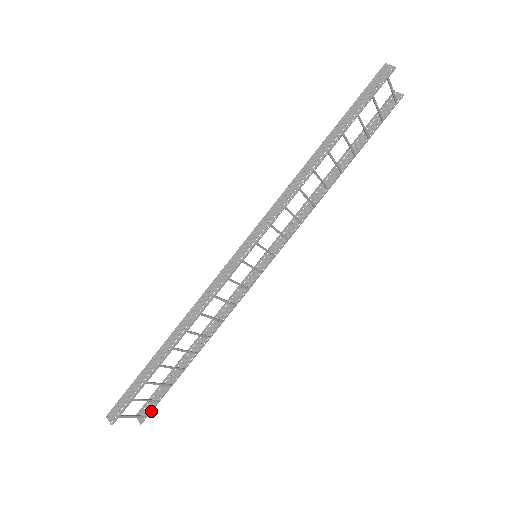
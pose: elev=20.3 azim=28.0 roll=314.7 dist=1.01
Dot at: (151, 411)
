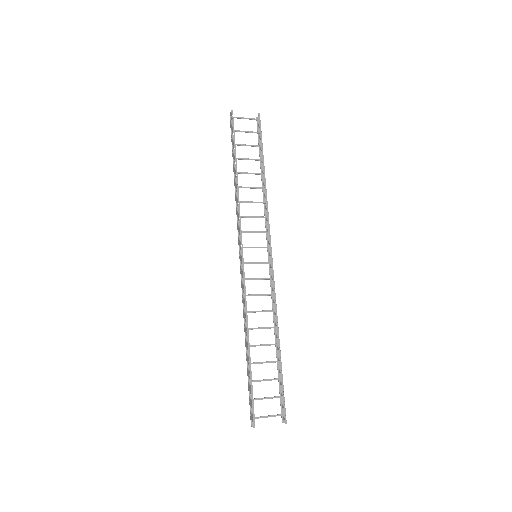
Dot at: (285, 408)
